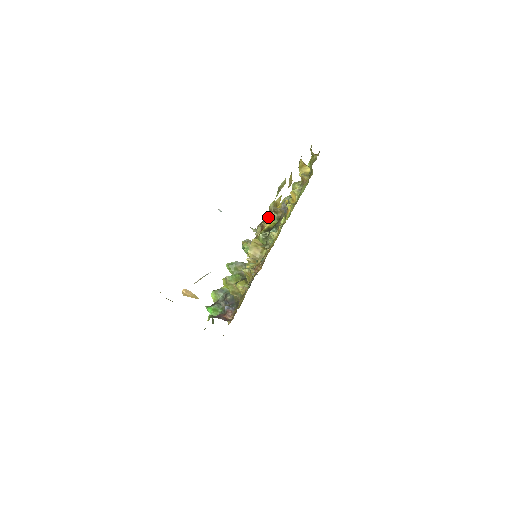
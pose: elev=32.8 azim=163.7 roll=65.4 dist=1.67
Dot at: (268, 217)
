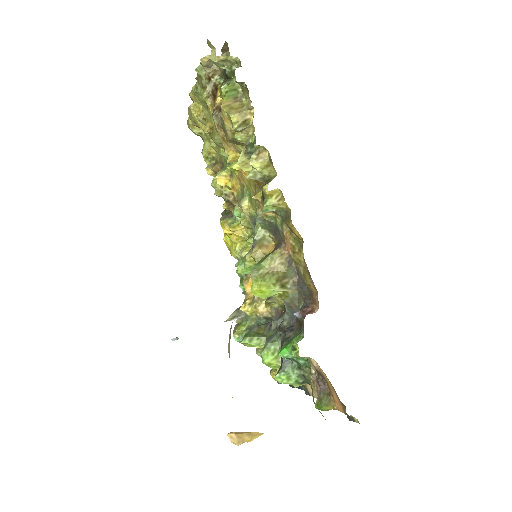
Dot at: (213, 106)
